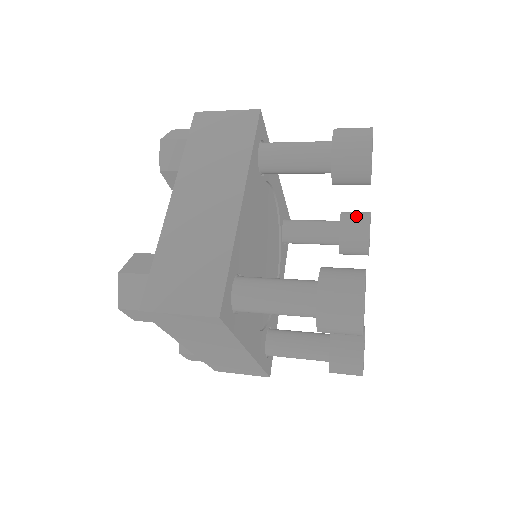
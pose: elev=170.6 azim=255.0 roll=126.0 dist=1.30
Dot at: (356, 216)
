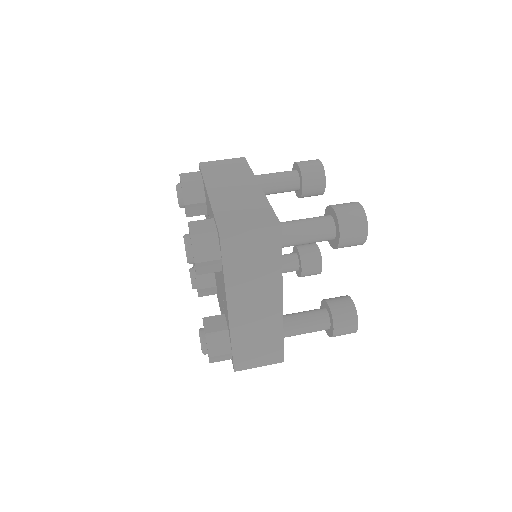
Dot at: (315, 179)
